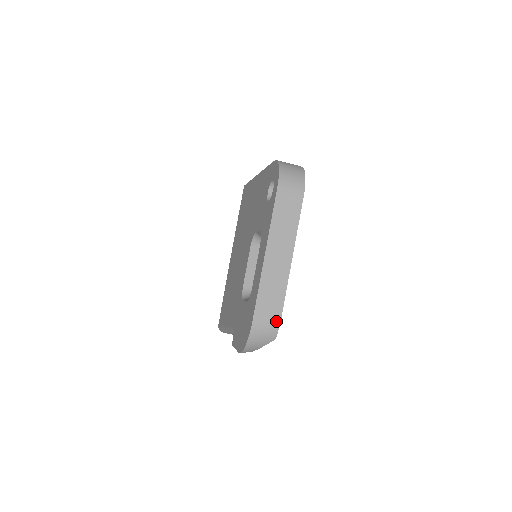
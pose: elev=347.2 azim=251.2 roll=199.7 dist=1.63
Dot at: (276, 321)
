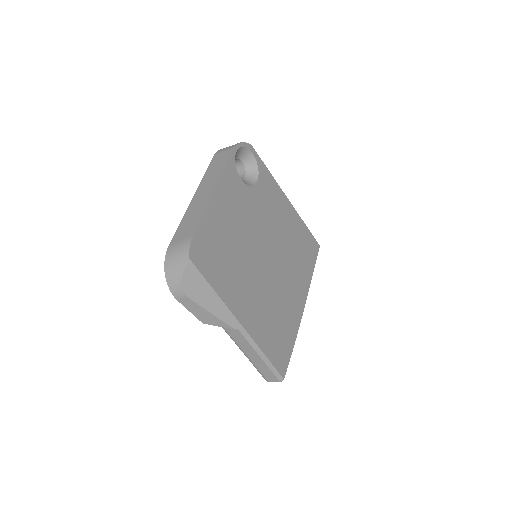
Dot at: (188, 239)
